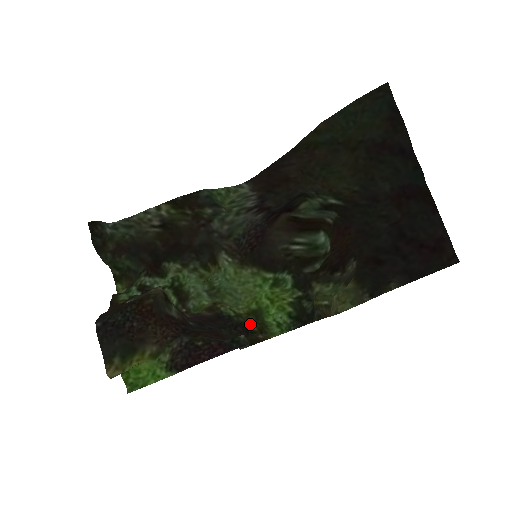
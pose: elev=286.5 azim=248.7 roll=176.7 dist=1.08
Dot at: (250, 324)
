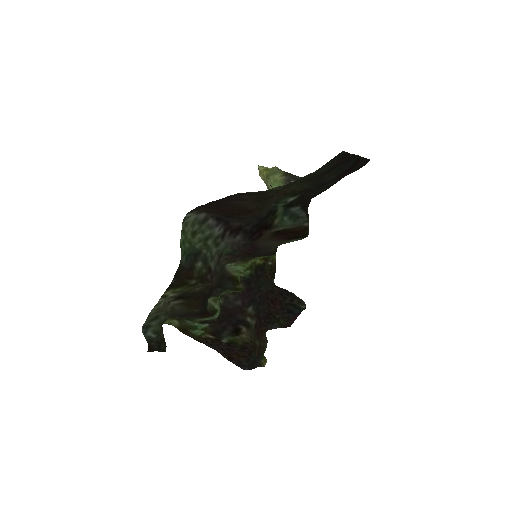
Dot at: (258, 262)
